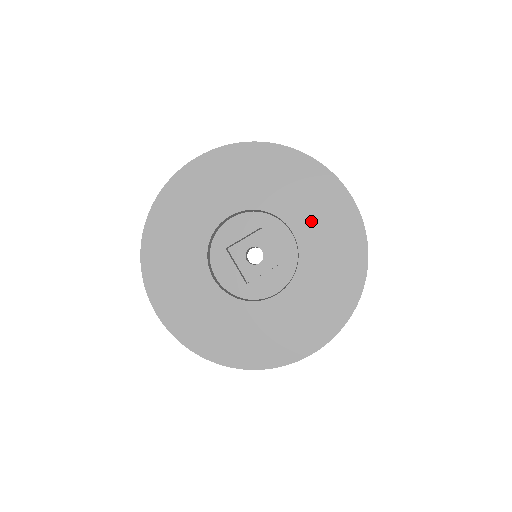
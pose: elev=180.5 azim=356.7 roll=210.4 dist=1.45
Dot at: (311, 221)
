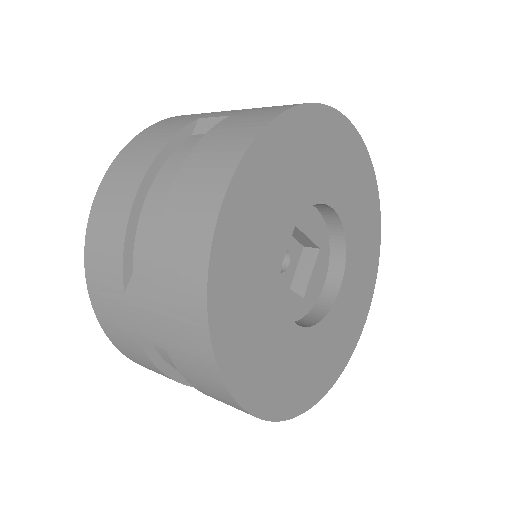
Dot at: (343, 186)
